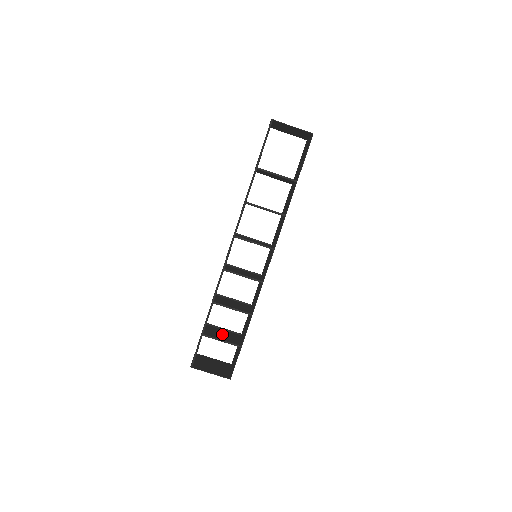
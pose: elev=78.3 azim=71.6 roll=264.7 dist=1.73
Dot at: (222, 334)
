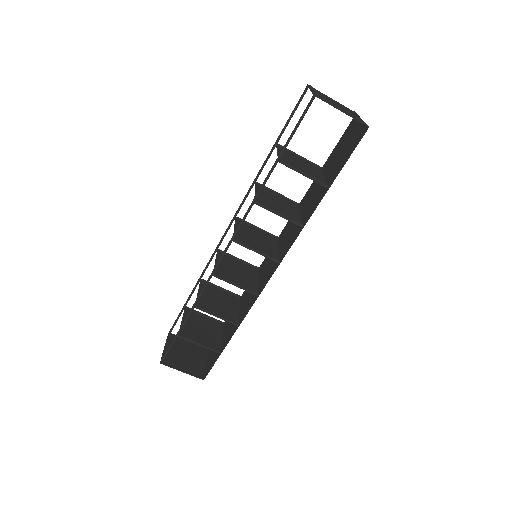
Dot at: (201, 327)
